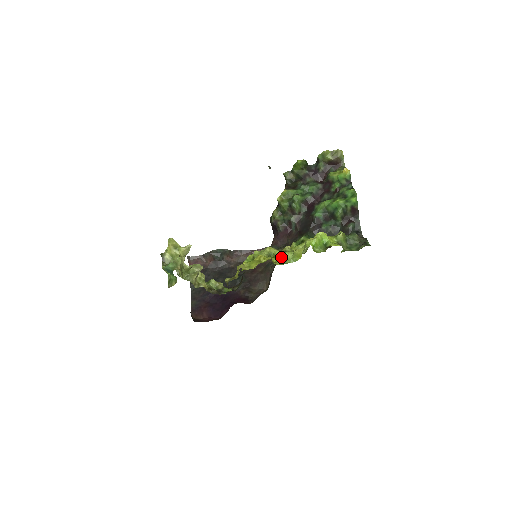
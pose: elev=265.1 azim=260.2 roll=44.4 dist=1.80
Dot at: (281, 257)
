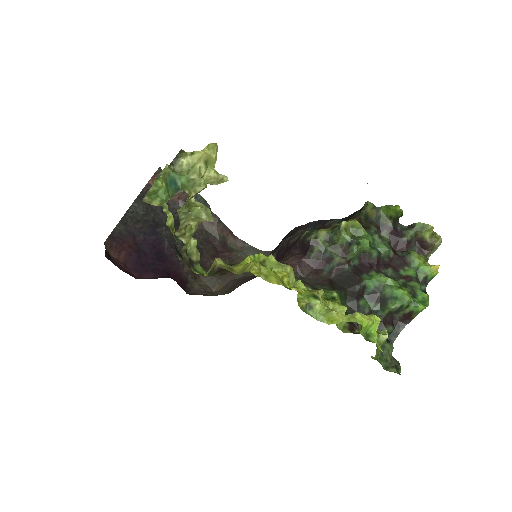
Dot at: (309, 300)
